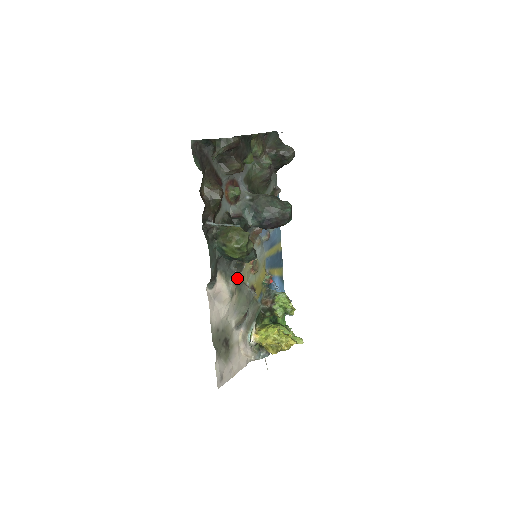
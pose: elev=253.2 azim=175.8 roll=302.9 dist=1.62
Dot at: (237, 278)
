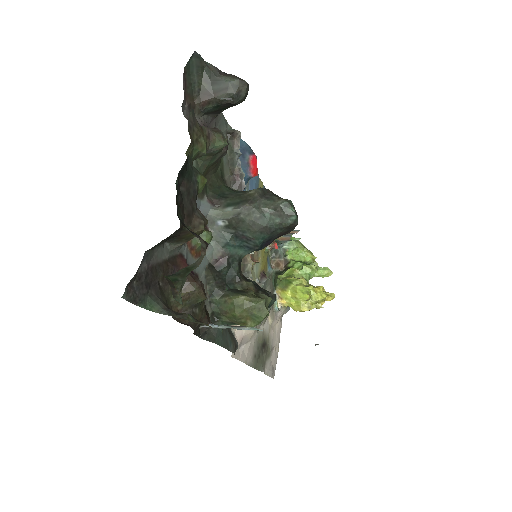
Dot at: occluded
